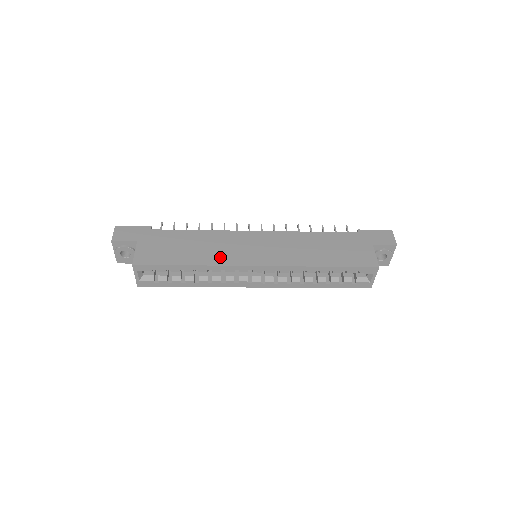
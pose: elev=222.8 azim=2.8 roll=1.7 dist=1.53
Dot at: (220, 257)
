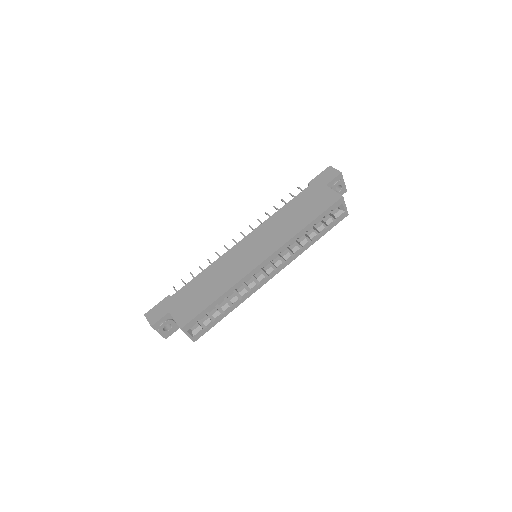
Dot at: (234, 276)
